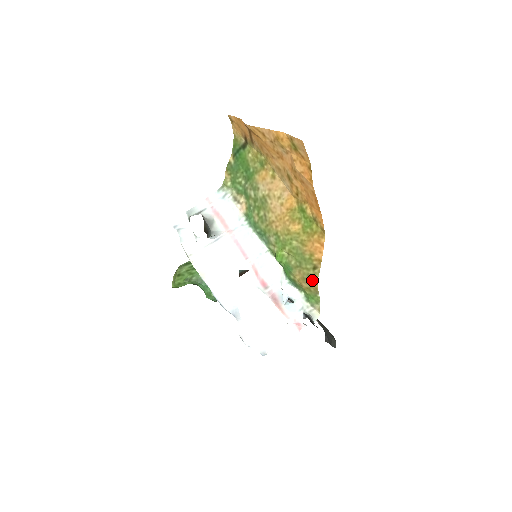
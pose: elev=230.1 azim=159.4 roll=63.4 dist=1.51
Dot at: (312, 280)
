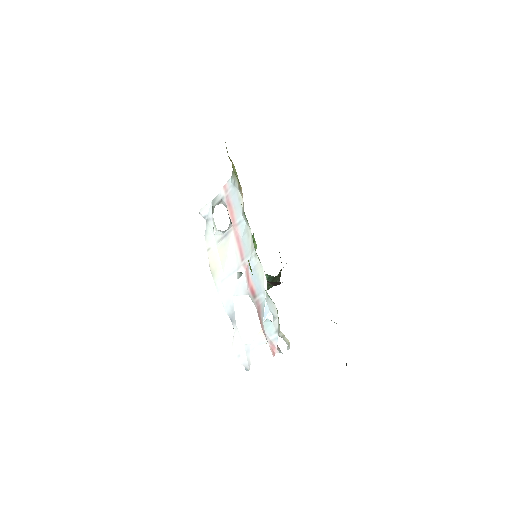
Dot at: occluded
